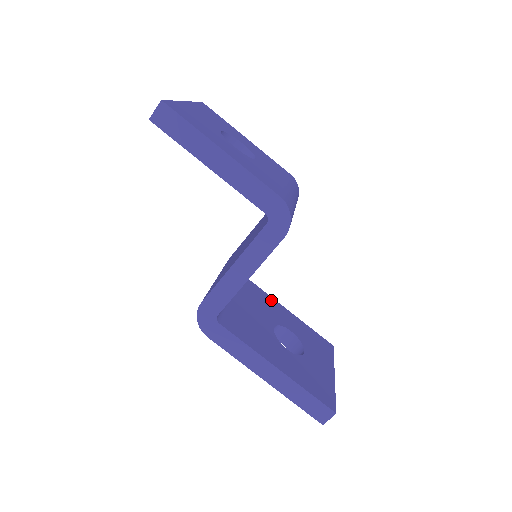
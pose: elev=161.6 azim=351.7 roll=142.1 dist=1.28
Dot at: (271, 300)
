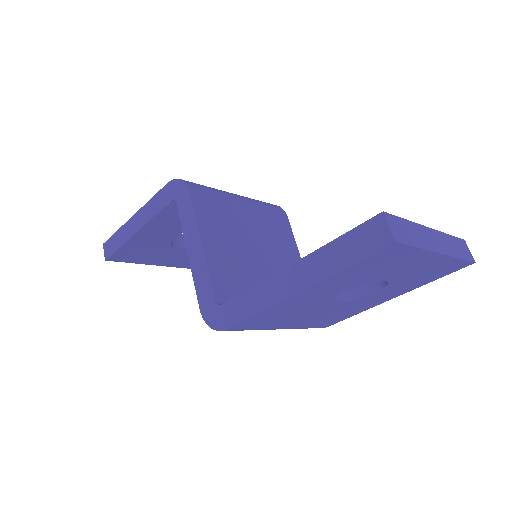
Dot at: occluded
